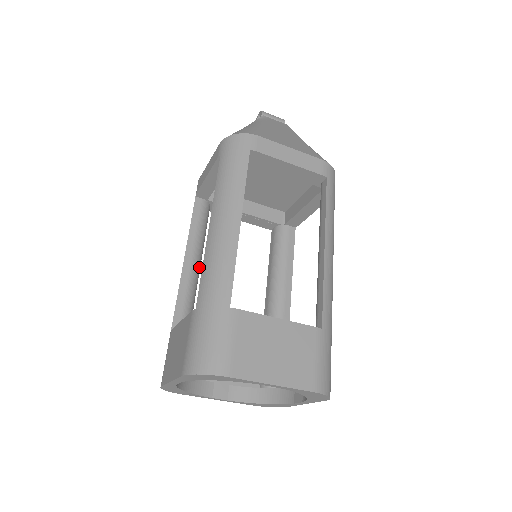
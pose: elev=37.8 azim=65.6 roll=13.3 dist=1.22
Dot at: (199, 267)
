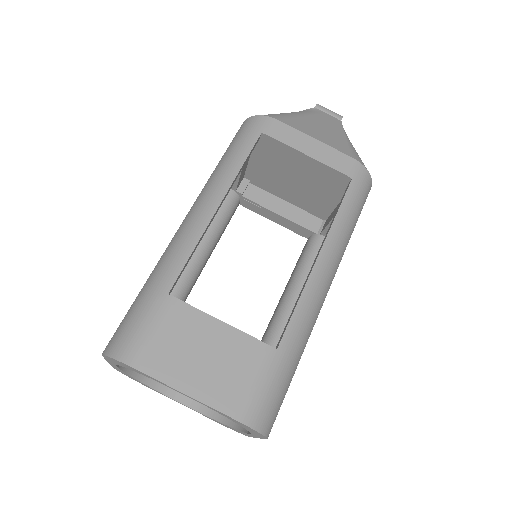
Dot at: (204, 258)
